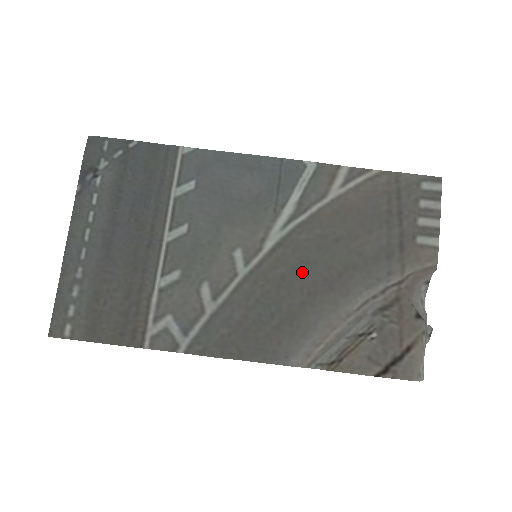
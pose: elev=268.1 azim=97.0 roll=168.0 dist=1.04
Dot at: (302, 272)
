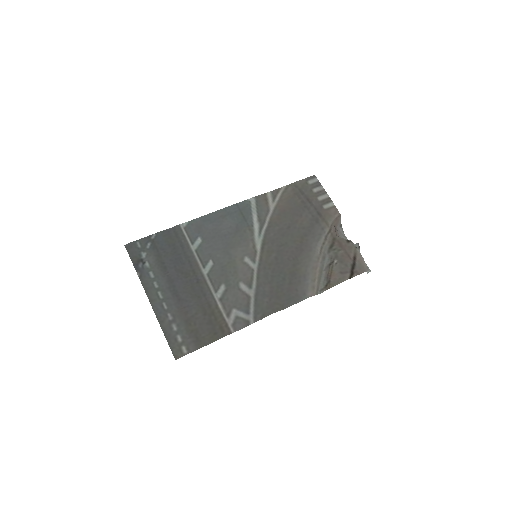
Dot at: (283, 251)
